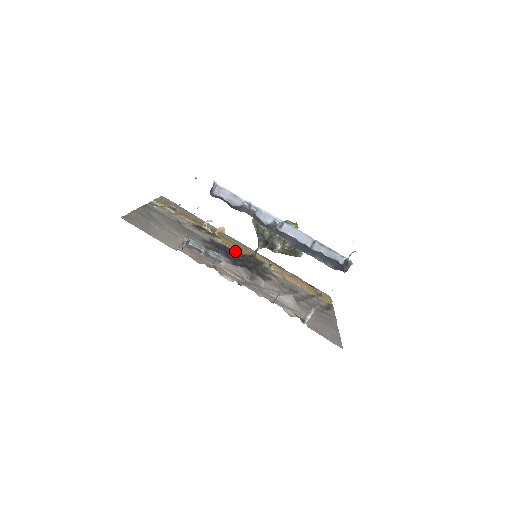
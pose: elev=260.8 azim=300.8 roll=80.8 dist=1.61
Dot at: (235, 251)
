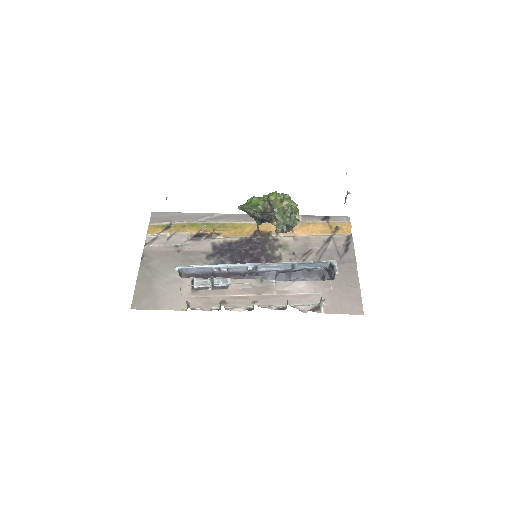
Dot at: (239, 241)
